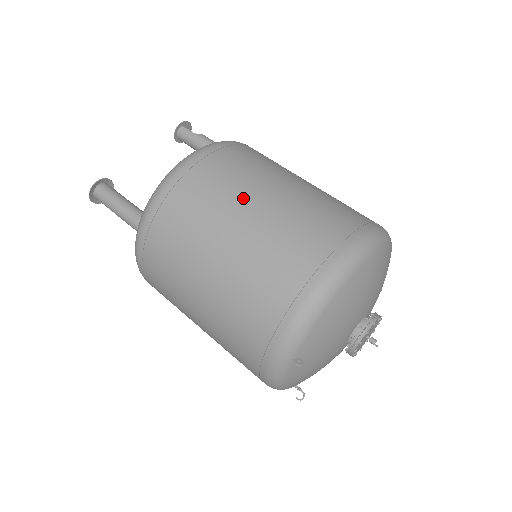
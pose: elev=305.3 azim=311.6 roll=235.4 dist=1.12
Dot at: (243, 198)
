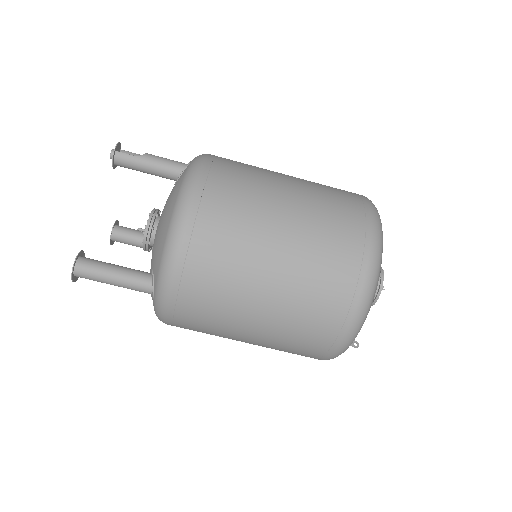
Dot at: (263, 238)
